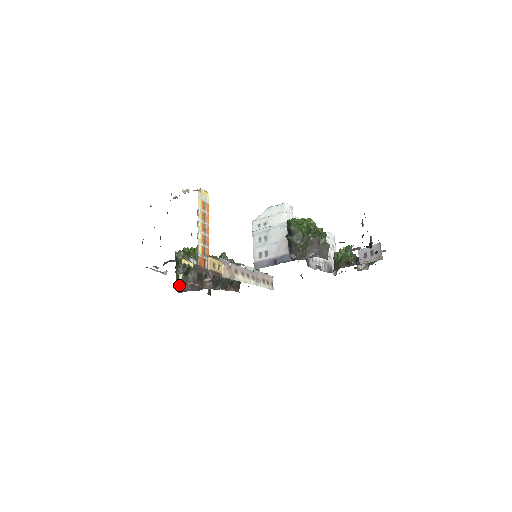
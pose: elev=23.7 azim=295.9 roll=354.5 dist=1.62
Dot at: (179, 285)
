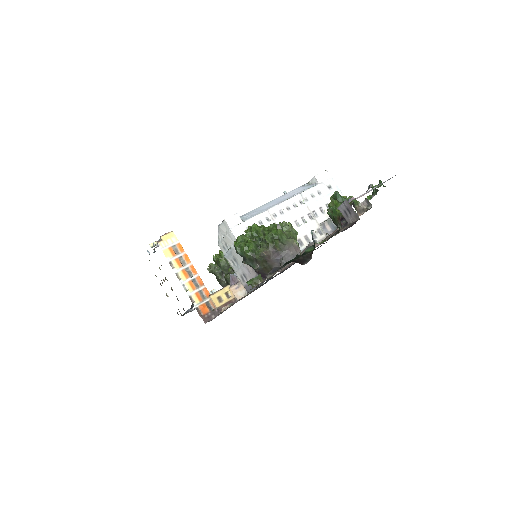
Dot at: occluded
